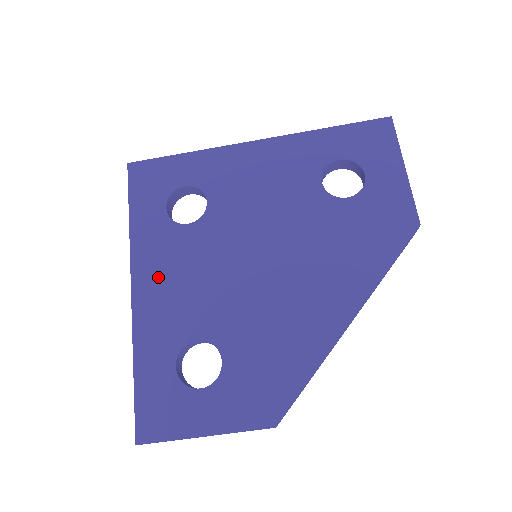
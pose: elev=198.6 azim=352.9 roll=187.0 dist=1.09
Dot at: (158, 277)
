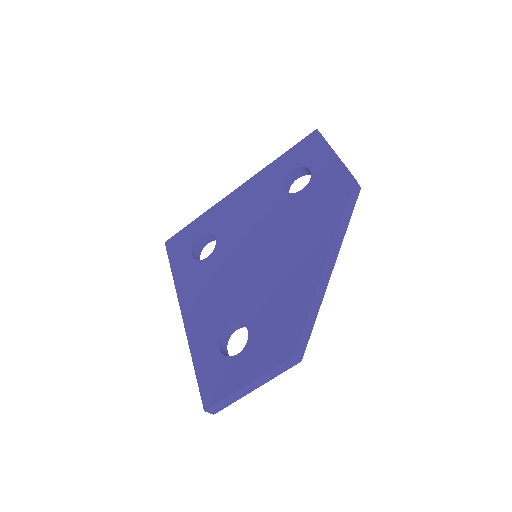
Dot at: (196, 298)
